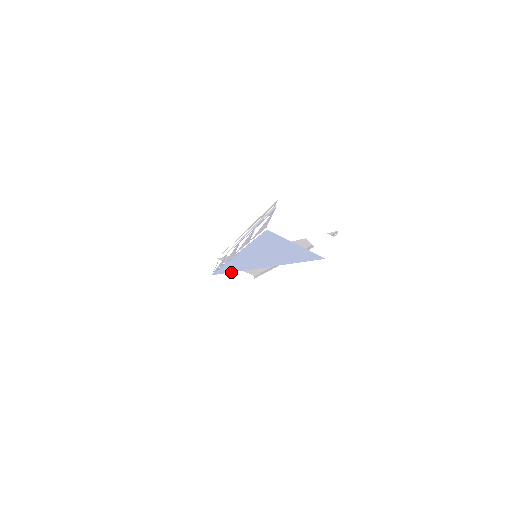
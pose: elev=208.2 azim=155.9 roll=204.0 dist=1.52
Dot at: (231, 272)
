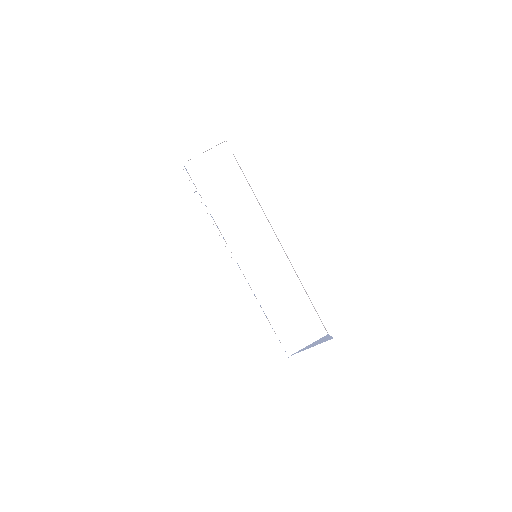
Dot at: (305, 349)
